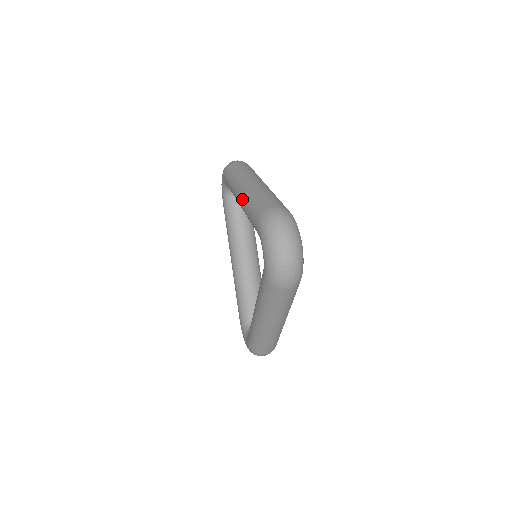
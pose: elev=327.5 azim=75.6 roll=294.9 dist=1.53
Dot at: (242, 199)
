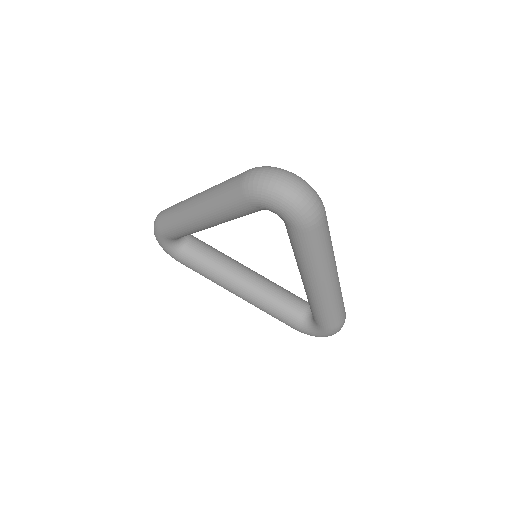
Dot at: (205, 214)
